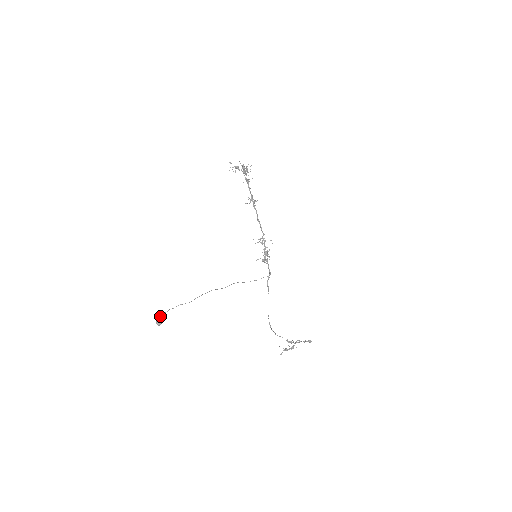
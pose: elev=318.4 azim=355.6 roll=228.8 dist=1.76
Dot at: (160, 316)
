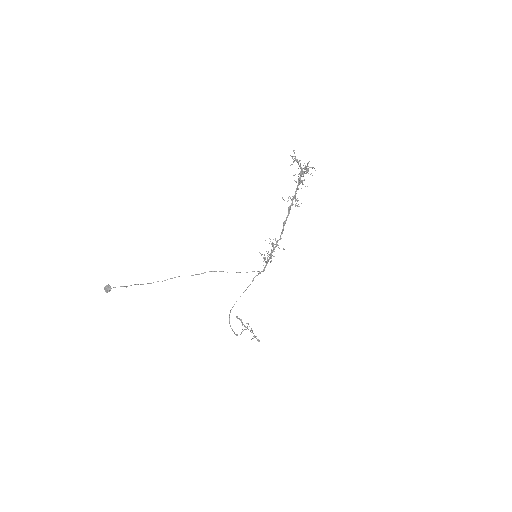
Dot at: (109, 287)
